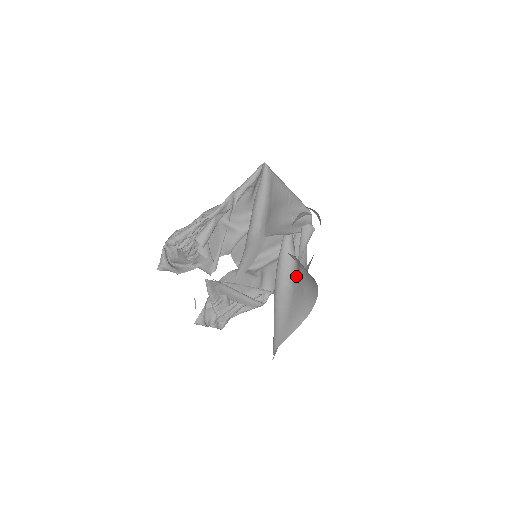
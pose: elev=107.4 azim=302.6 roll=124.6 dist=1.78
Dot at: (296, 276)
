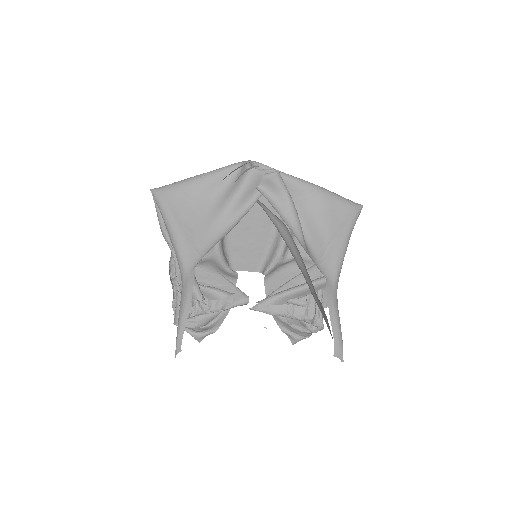
Dot at: occluded
